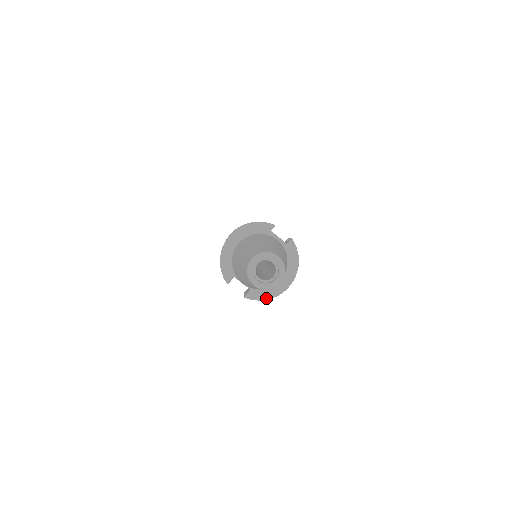
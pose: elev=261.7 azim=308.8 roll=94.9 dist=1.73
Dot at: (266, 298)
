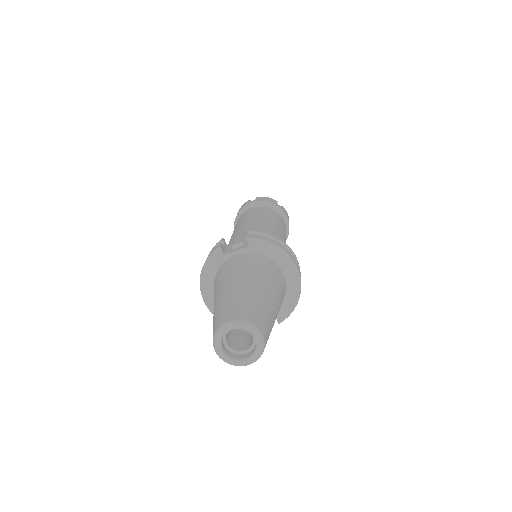
Dot at: (295, 304)
